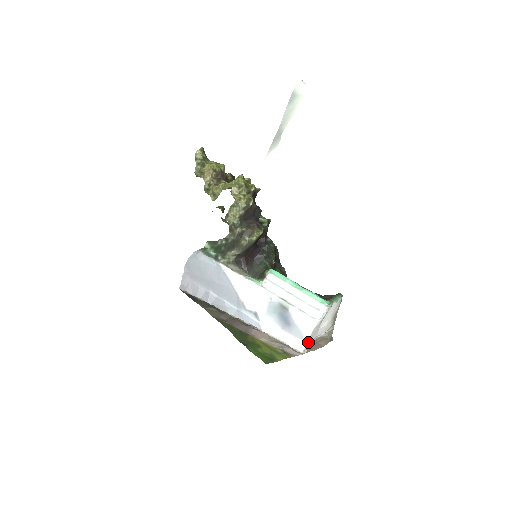
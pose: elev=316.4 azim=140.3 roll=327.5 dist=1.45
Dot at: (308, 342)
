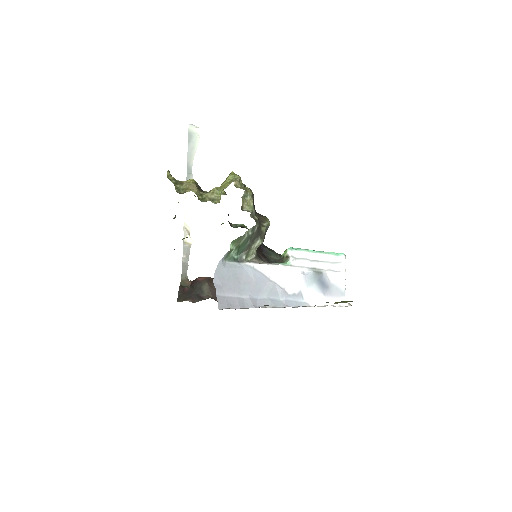
Dot at: (345, 297)
